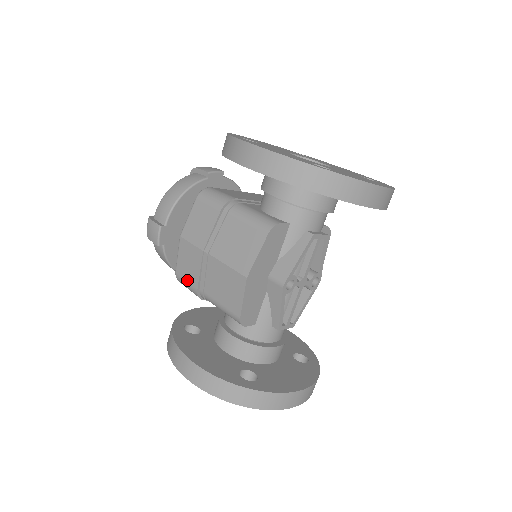
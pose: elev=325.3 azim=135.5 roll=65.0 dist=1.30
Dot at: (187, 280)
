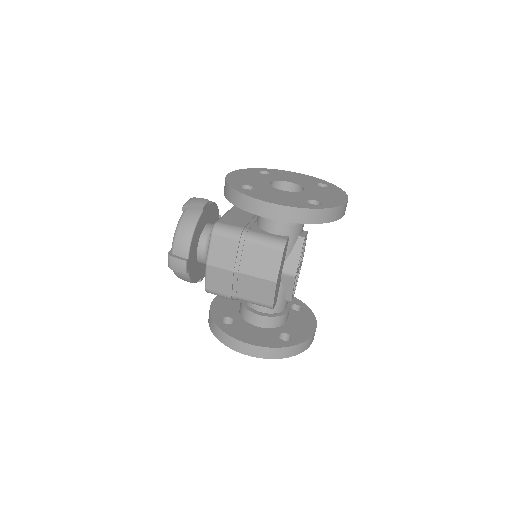
Dot at: (220, 292)
